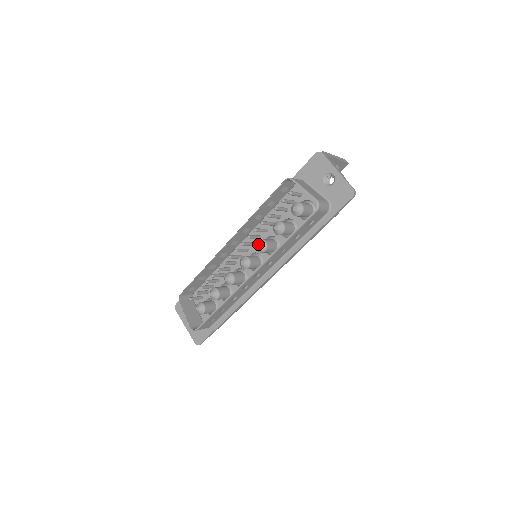
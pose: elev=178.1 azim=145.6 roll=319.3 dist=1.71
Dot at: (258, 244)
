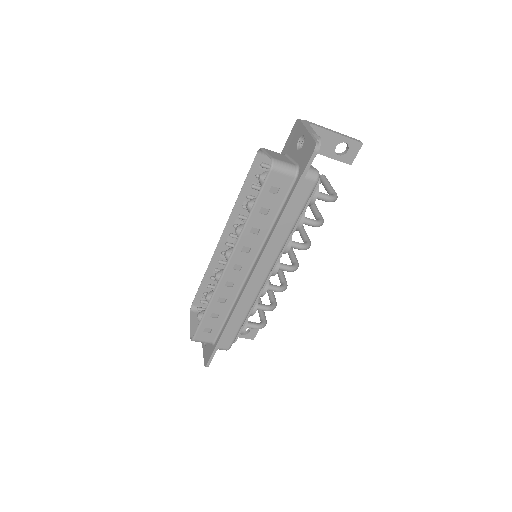
Dot at: (235, 228)
